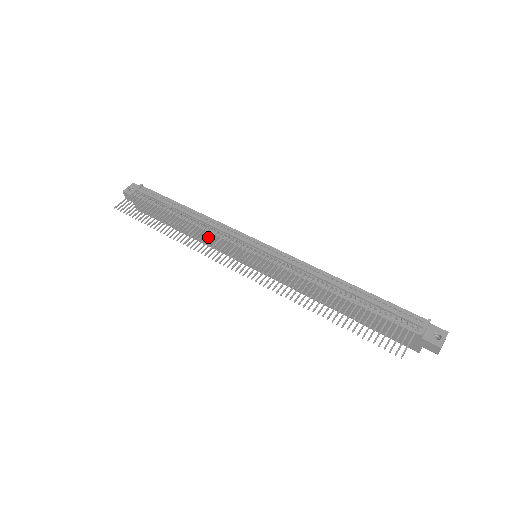
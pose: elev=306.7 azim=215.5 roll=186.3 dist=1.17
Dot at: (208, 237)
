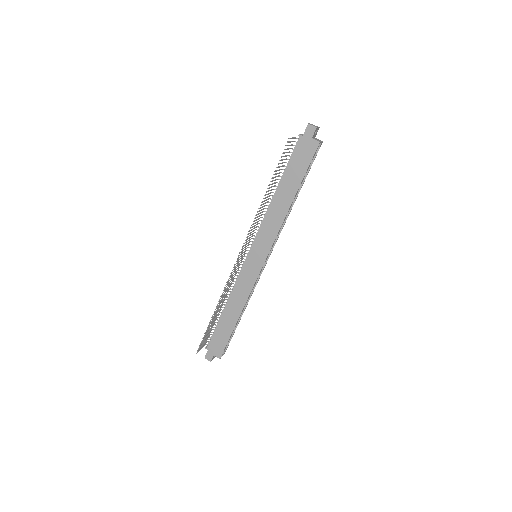
Dot at: (239, 291)
